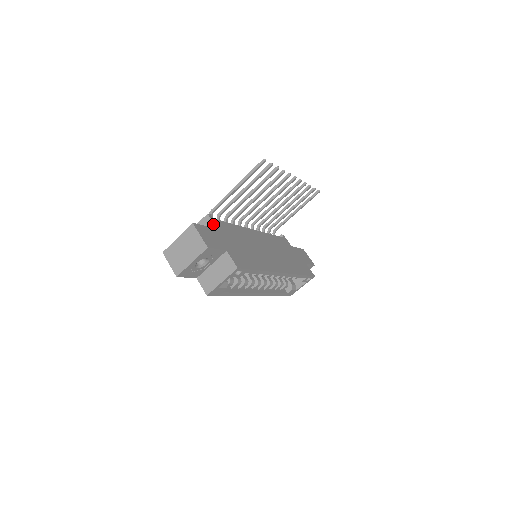
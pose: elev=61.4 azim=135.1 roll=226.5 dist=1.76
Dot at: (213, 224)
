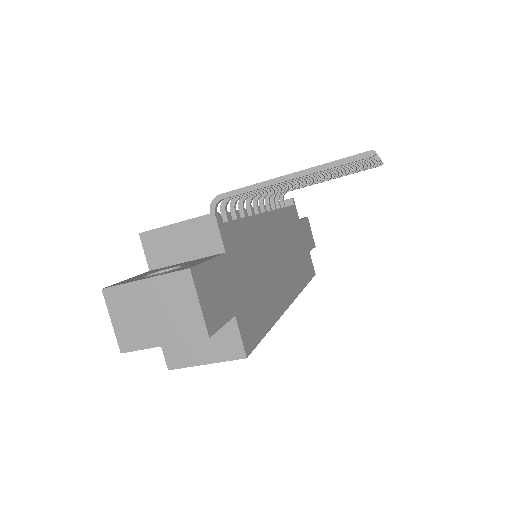
Dot at: (220, 239)
